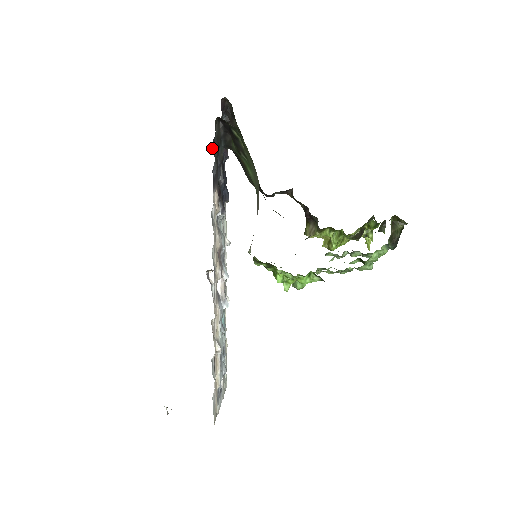
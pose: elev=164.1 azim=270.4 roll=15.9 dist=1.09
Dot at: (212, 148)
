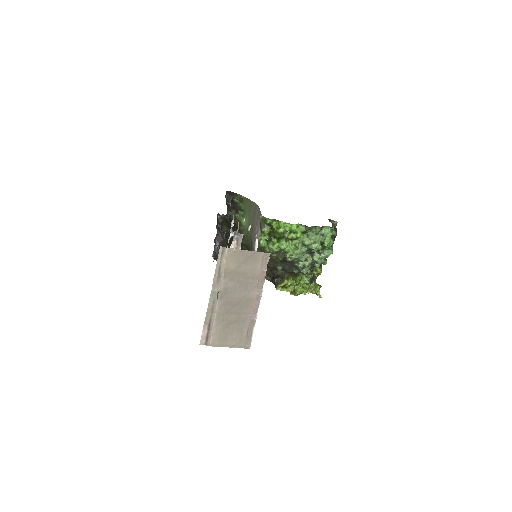
Dot at: occluded
